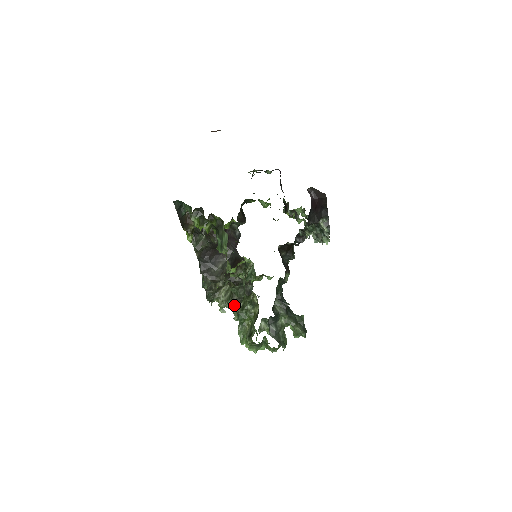
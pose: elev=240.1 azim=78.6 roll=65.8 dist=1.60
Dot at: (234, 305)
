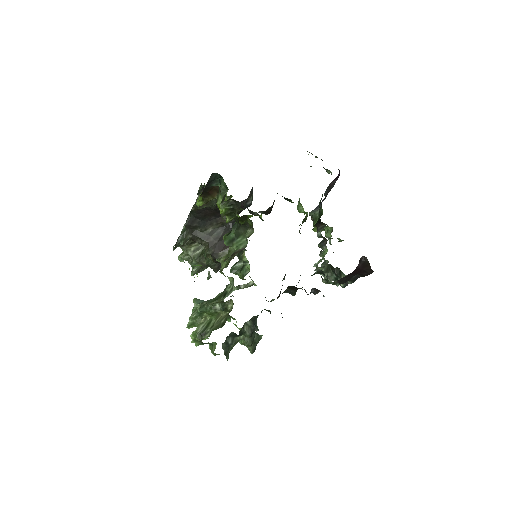
Dot at: (198, 267)
